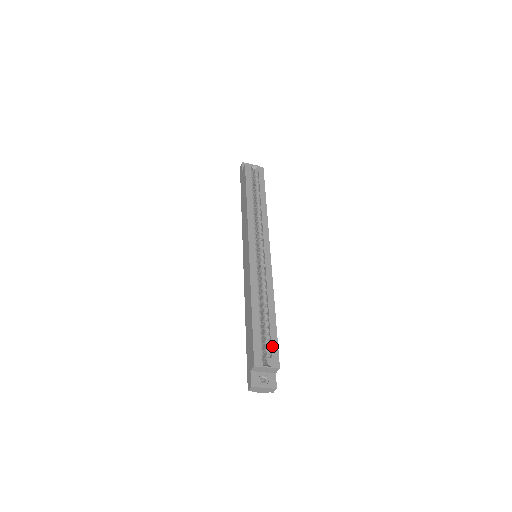
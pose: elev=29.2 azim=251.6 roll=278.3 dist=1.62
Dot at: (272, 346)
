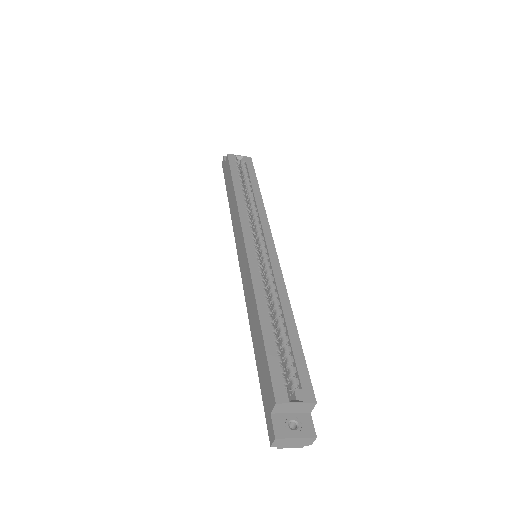
Dot at: (299, 370)
